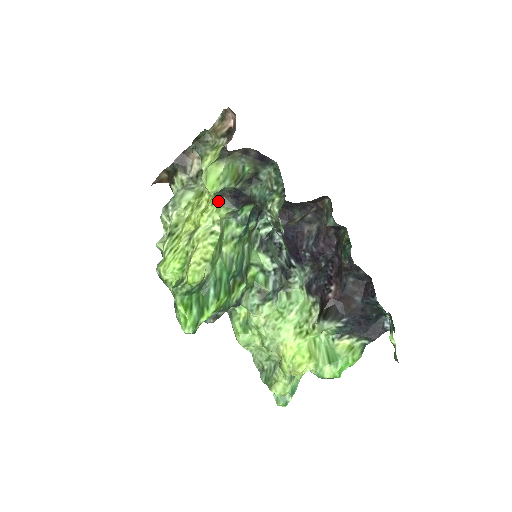
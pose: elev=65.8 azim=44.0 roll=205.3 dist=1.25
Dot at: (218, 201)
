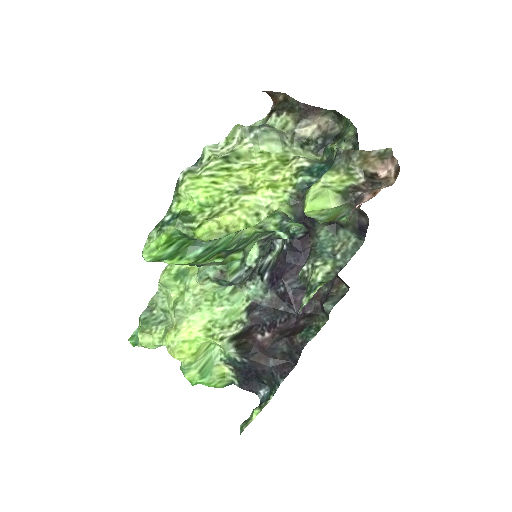
Dot at: (292, 198)
